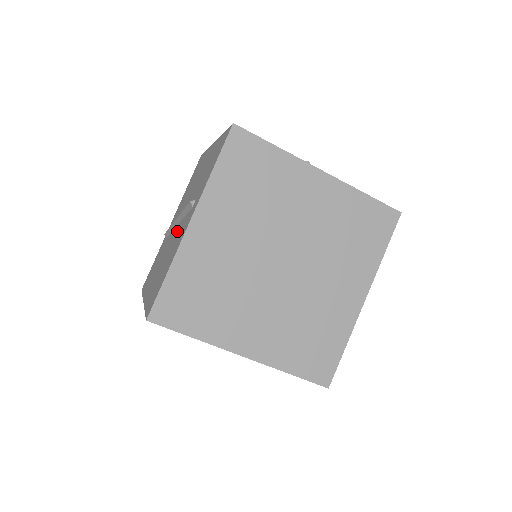
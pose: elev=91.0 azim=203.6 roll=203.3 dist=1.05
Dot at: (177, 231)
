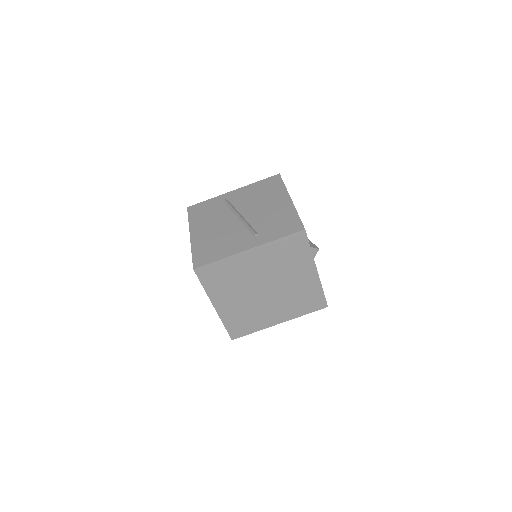
Dot at: (236, 228)
